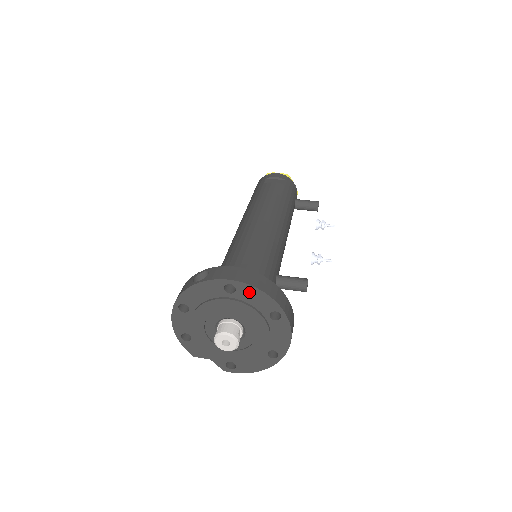
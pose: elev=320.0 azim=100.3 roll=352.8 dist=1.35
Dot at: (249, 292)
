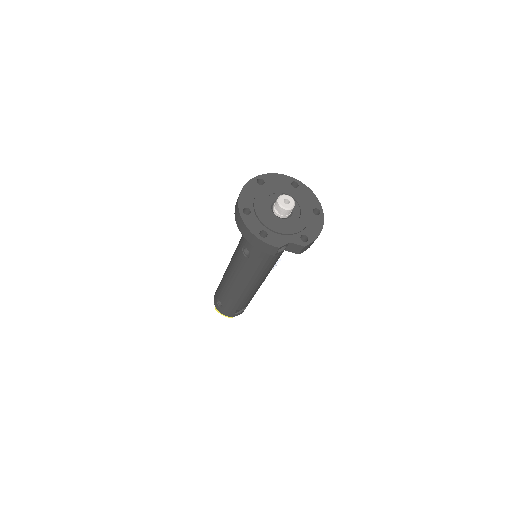
Dot at: (271, 178)
